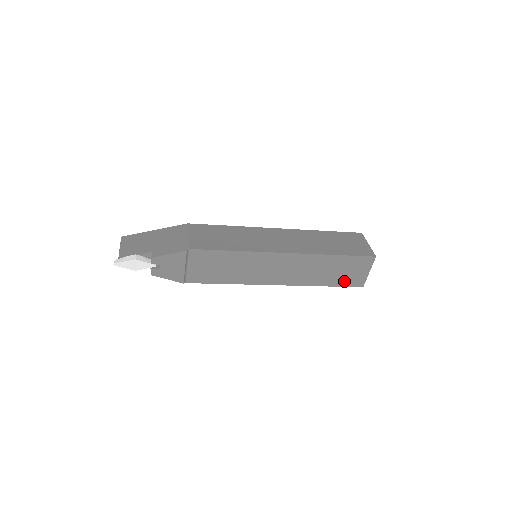
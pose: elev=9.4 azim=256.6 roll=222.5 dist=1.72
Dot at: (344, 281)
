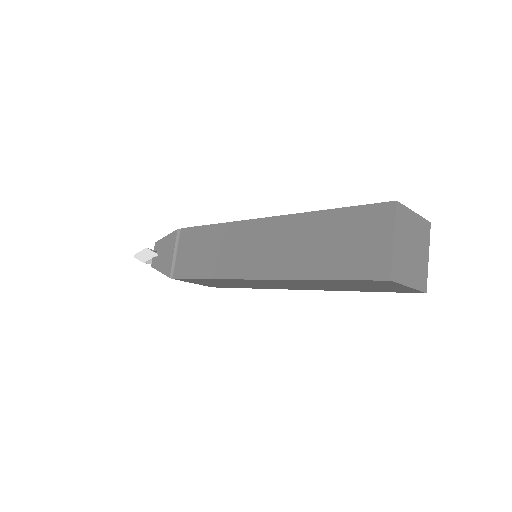
Dot at: (351, 266)
